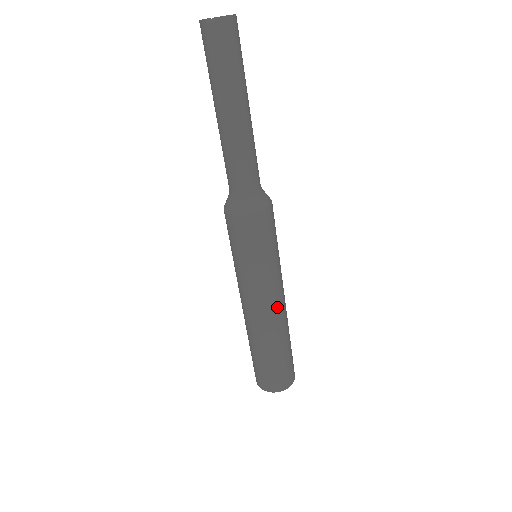
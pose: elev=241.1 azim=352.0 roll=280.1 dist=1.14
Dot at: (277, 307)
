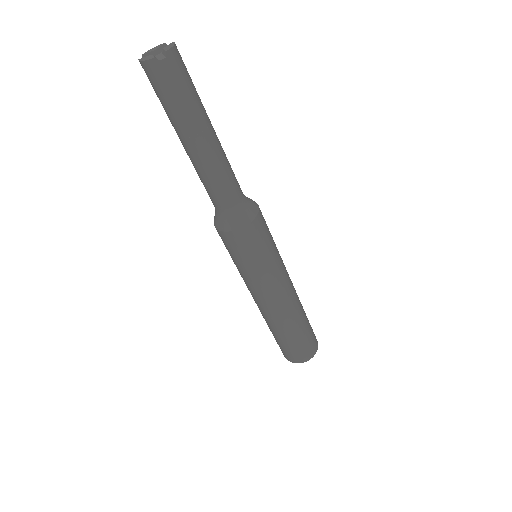
Dot at: (292, 286)
